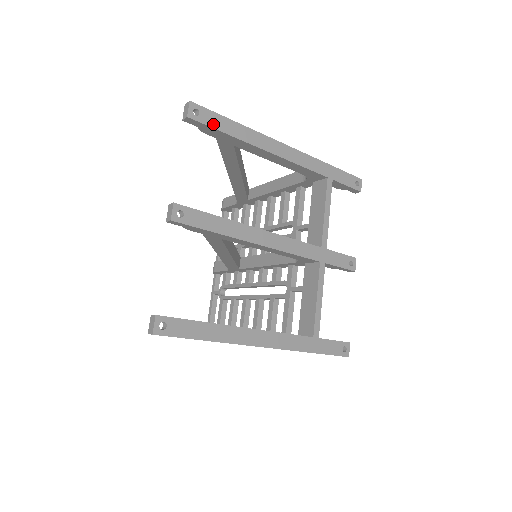
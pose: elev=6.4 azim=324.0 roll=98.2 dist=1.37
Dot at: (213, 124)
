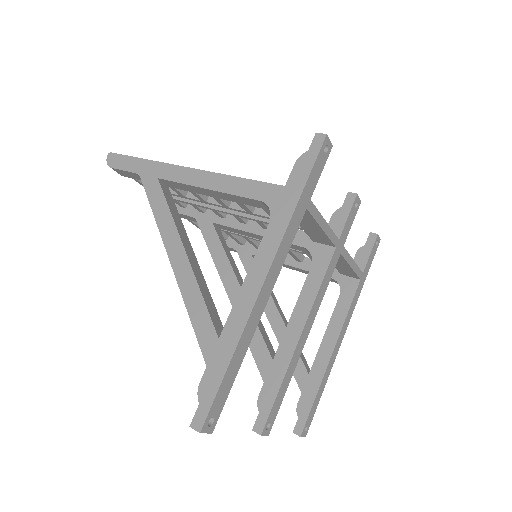
Dot at: (225, 396)
